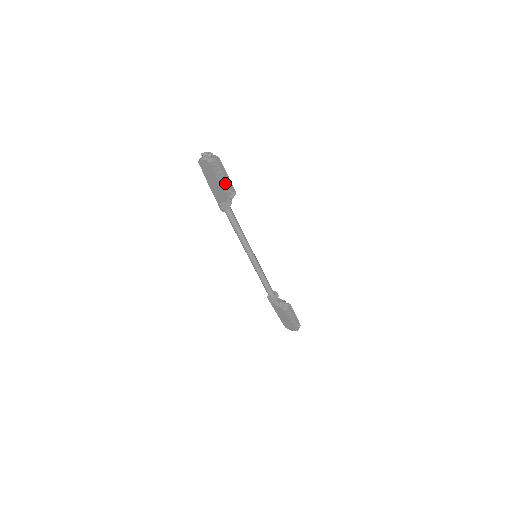
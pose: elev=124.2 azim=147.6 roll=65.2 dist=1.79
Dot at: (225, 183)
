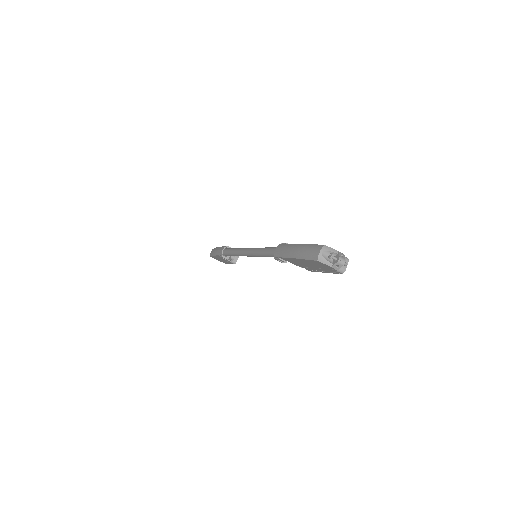
Dot at: occluded
